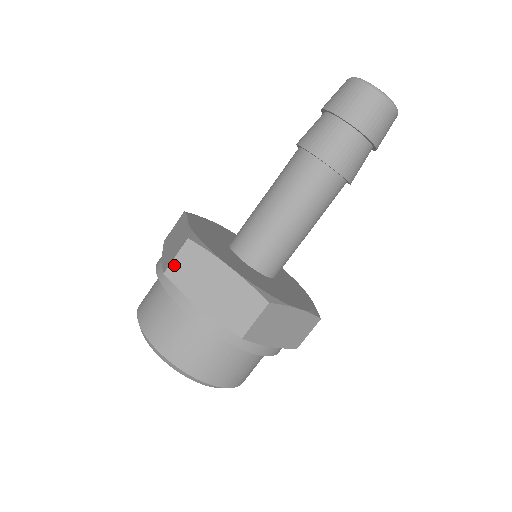
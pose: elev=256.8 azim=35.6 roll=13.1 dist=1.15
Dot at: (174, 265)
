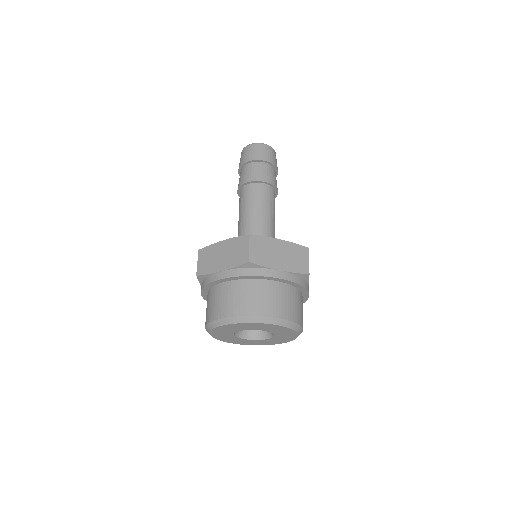
Dot at: (252, 253)
